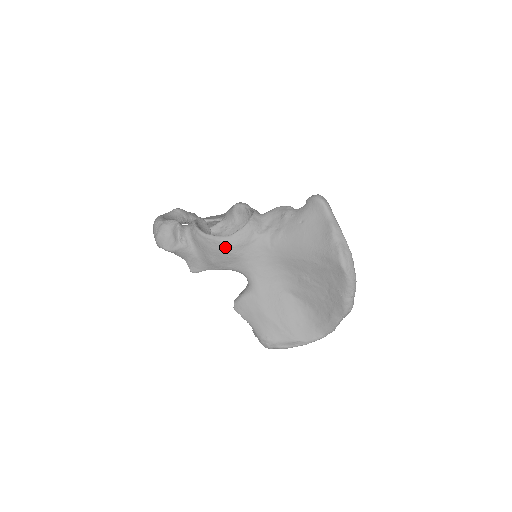
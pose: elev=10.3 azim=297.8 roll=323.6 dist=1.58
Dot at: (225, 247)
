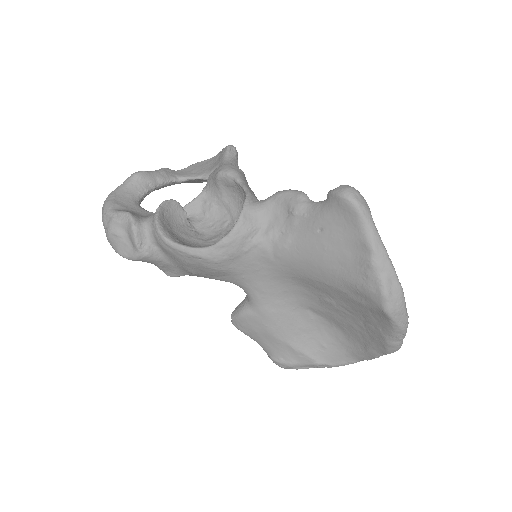
Dot at: (205, 262)
